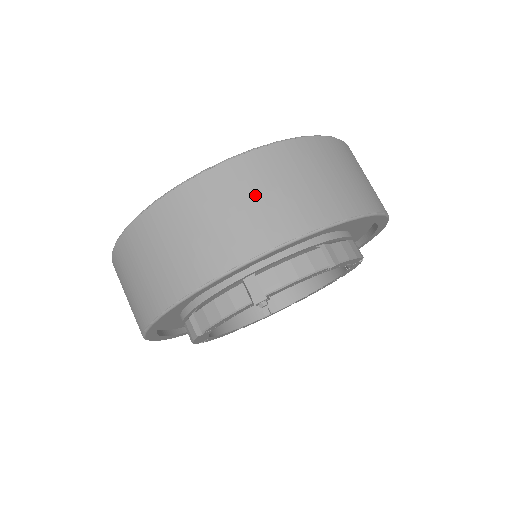
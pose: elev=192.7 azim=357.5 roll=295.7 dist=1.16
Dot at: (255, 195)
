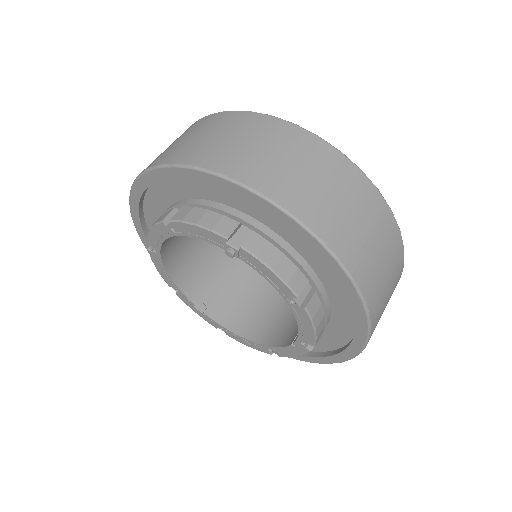
Dot at: (328, 184)
